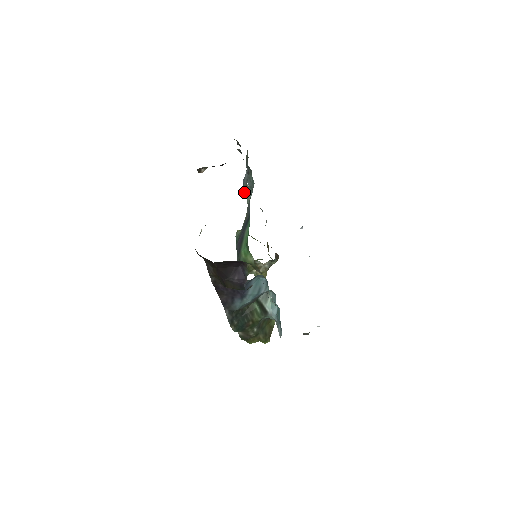
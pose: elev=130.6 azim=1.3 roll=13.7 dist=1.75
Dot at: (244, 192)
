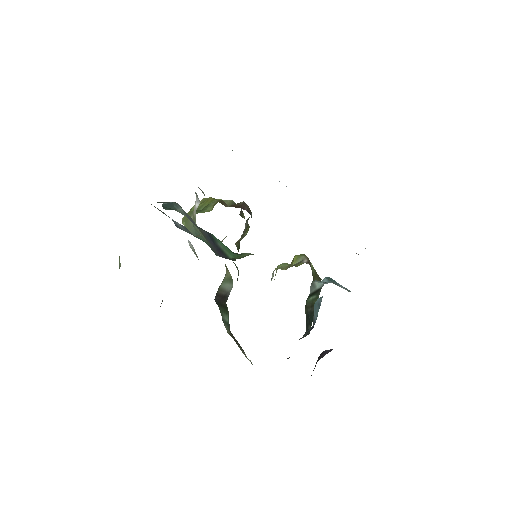
Dot at: (166, 209)
